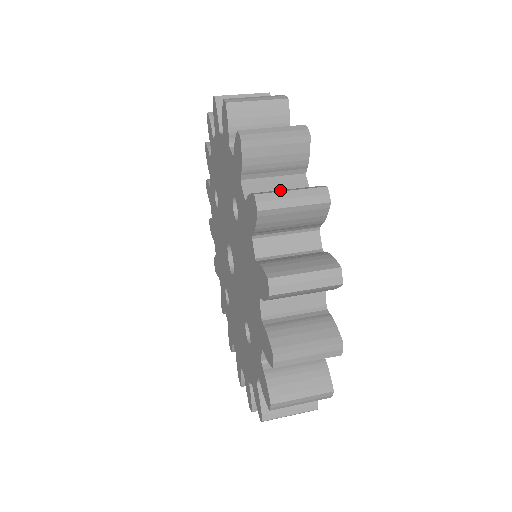
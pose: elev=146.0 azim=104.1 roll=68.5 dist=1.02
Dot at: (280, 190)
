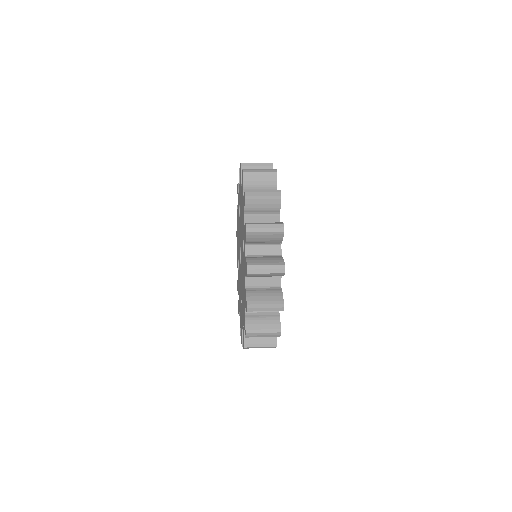
Dot at: (261, 263)
